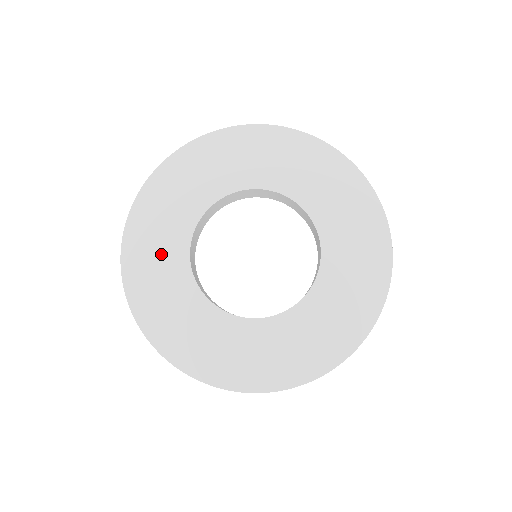
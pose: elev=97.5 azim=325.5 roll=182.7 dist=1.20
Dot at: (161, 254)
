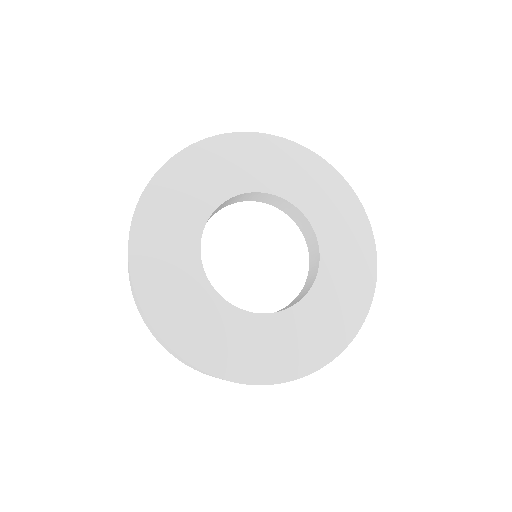
Dot at: (174, 227)
